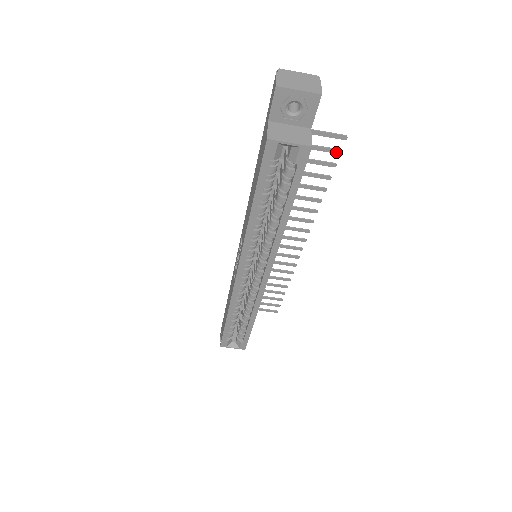
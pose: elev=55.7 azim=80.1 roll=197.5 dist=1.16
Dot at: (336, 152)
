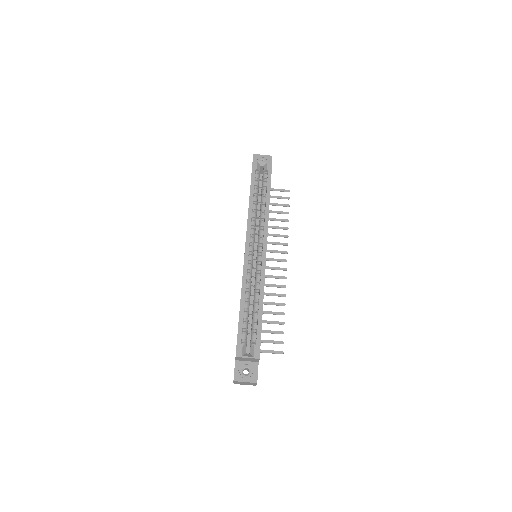
Dot at: (287, 198)
